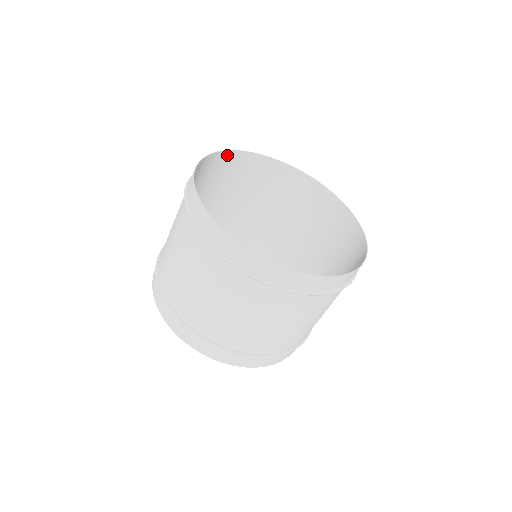
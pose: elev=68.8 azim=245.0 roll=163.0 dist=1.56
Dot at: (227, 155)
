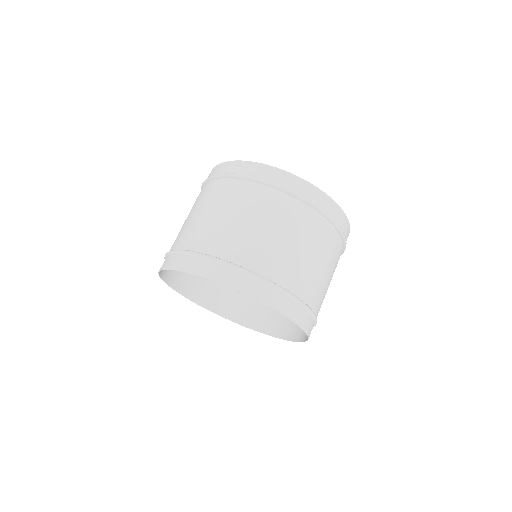
Dot at: occluded
